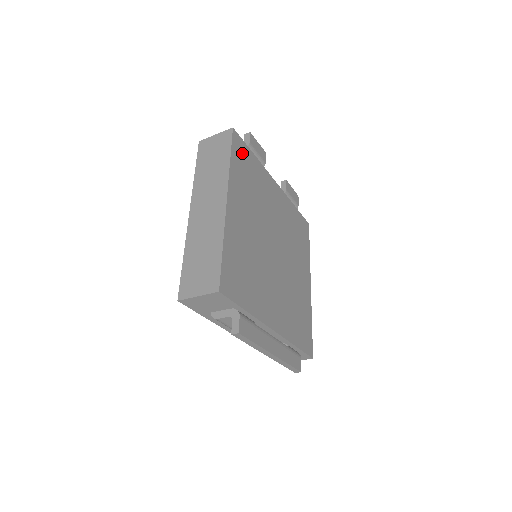
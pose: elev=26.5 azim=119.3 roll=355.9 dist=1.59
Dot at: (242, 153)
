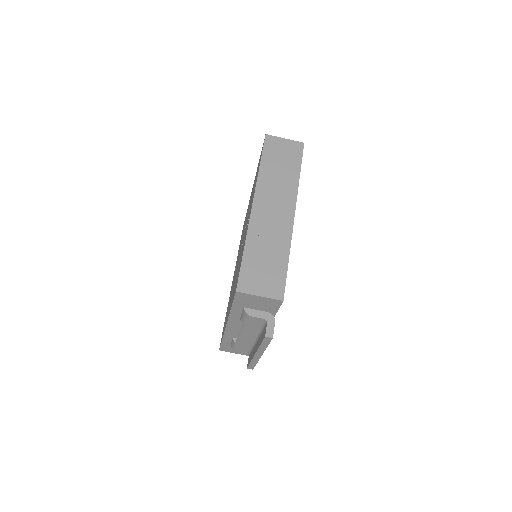
Dot at: occluded
